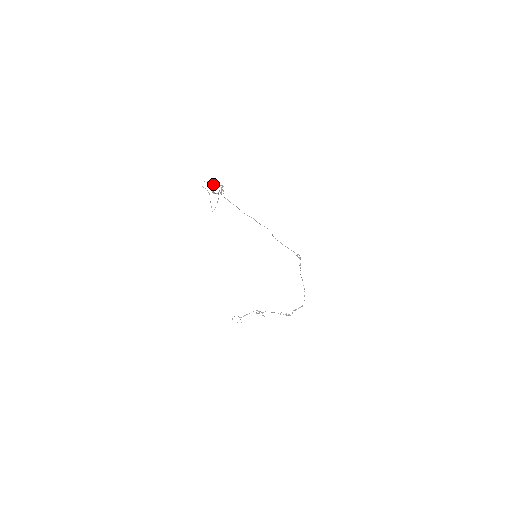
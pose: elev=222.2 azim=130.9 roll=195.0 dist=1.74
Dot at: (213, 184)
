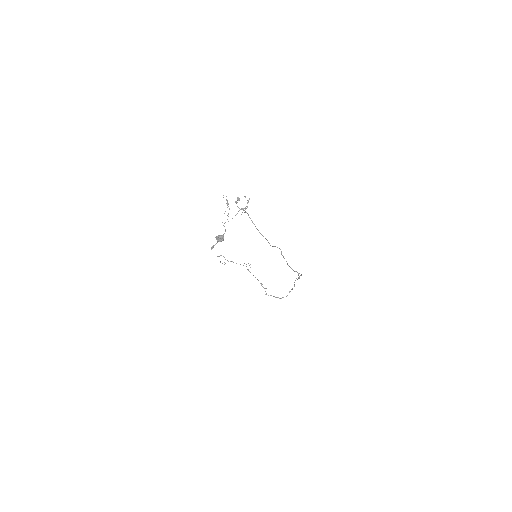
Dot at: (218, 240)
